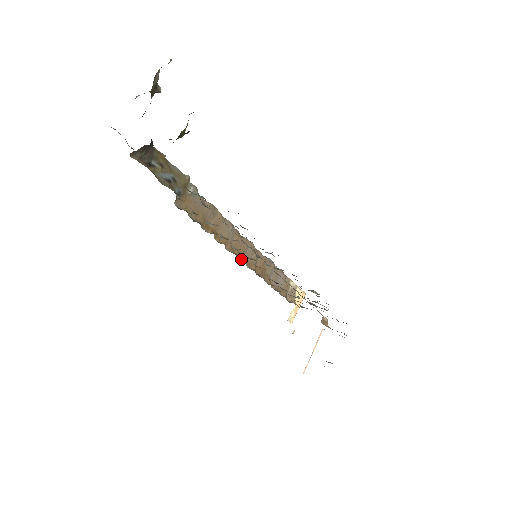
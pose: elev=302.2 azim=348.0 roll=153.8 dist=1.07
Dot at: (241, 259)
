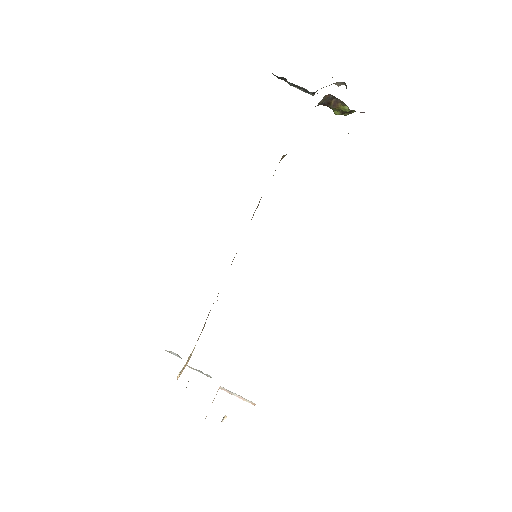
Dot at: occluded
